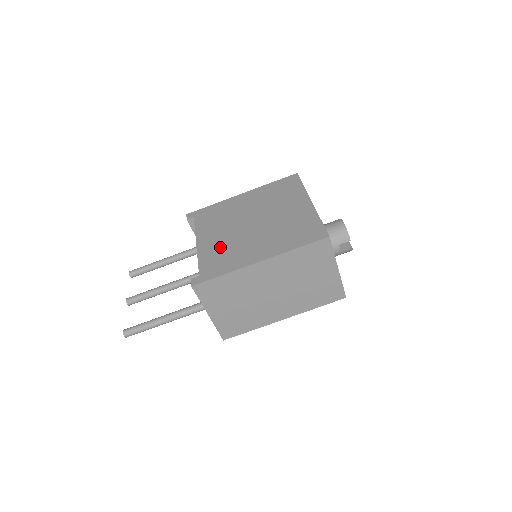
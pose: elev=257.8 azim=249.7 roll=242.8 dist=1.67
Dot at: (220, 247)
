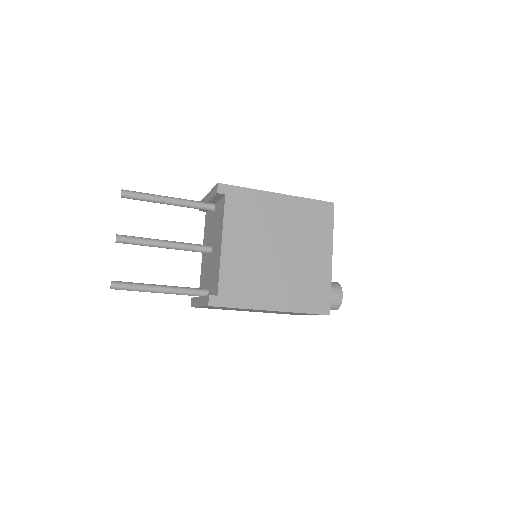
Dot at: (243, 267)
